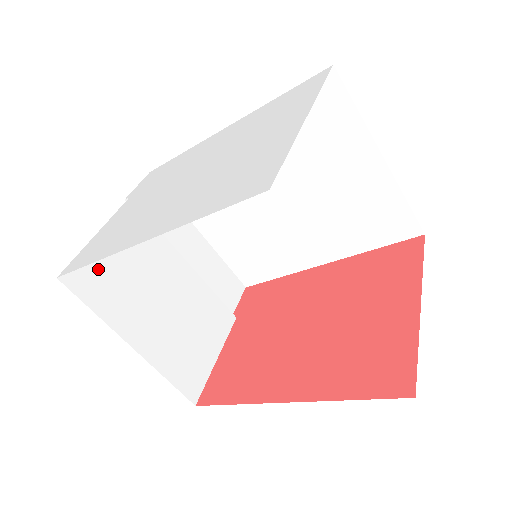
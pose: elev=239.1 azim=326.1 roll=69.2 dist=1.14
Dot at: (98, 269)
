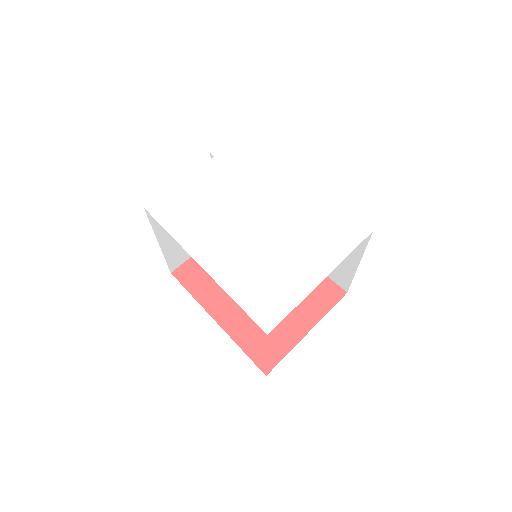
Dot at: occluded
